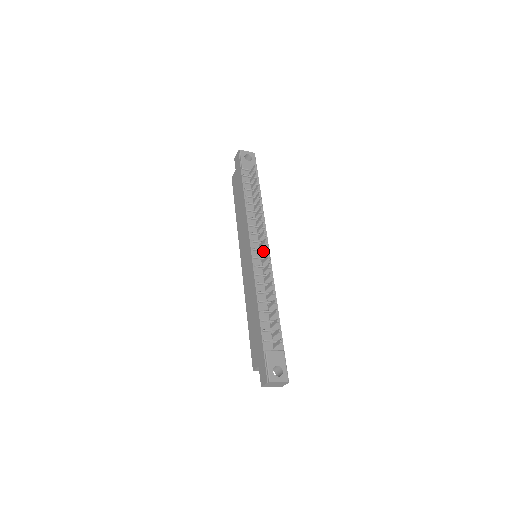
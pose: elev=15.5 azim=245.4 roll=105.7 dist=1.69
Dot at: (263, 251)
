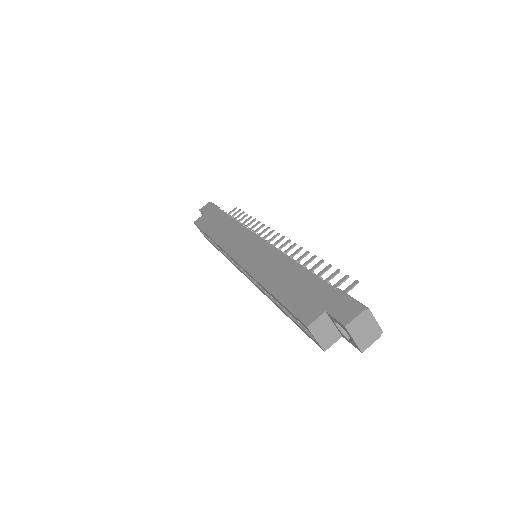
Dot at: (276, 242)
